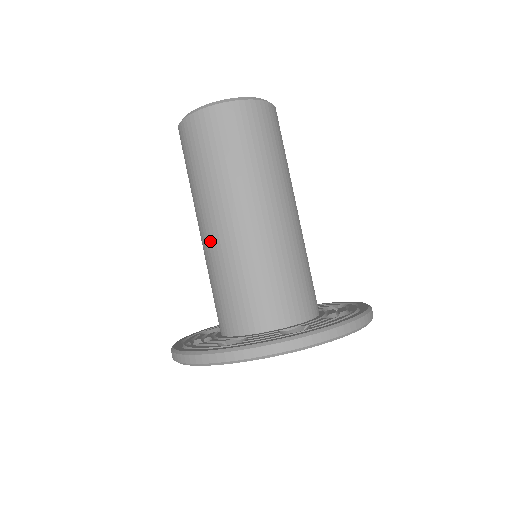
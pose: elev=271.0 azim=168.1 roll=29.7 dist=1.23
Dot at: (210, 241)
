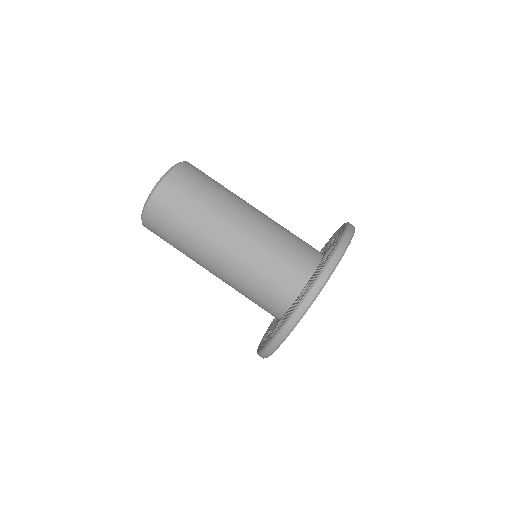
Dot at: (219, 277)
